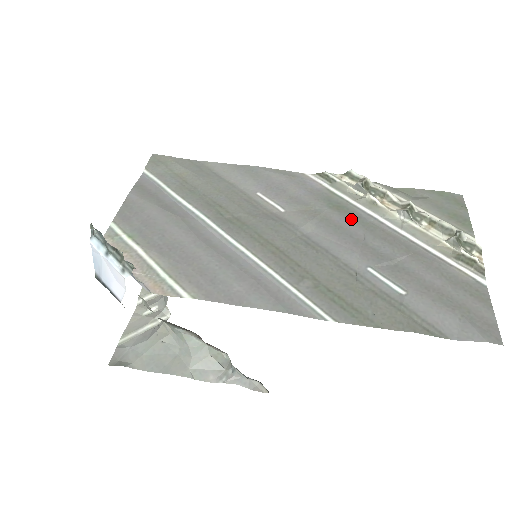
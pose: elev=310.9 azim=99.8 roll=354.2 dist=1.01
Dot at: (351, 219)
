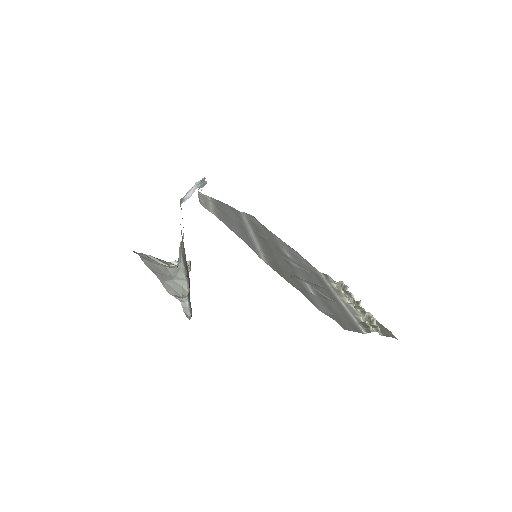
Dot at: (320, 282)
